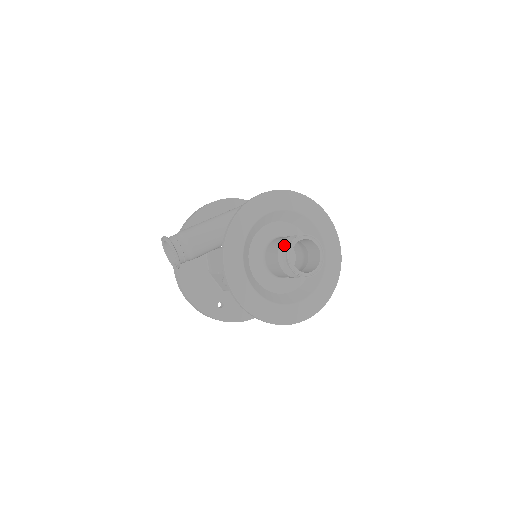
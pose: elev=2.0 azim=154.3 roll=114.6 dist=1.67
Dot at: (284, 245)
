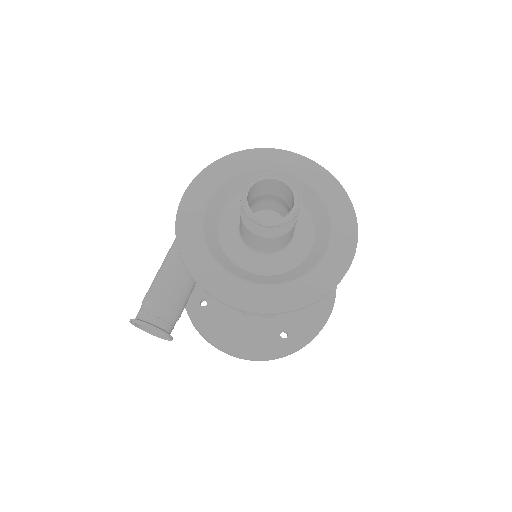
Dot at: (242, 213)
